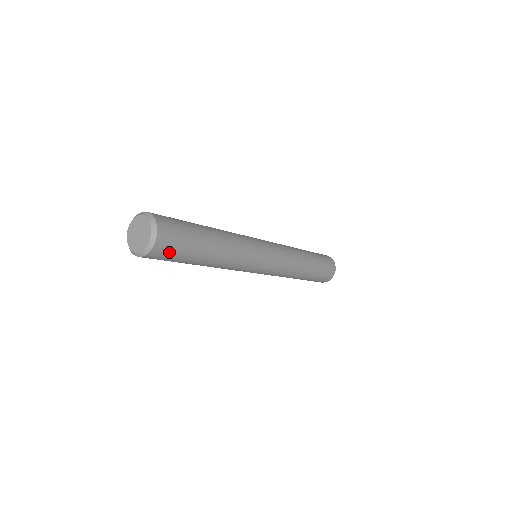
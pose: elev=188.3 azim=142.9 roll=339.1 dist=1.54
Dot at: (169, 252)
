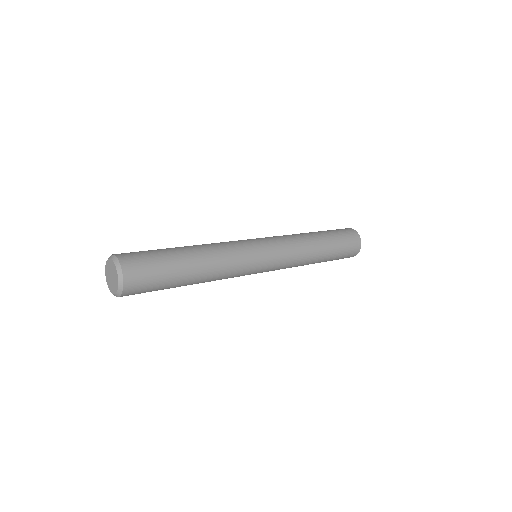
Dot at: occluded
